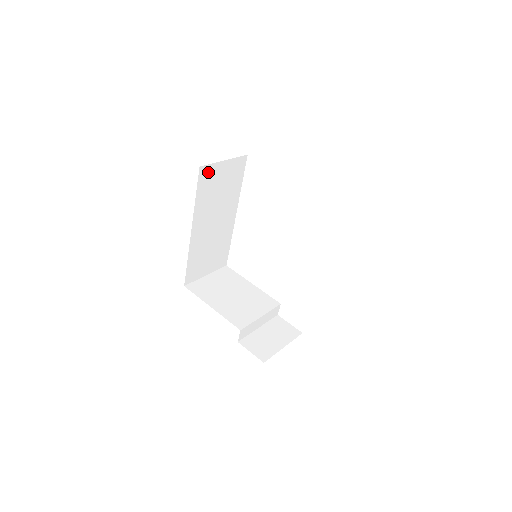
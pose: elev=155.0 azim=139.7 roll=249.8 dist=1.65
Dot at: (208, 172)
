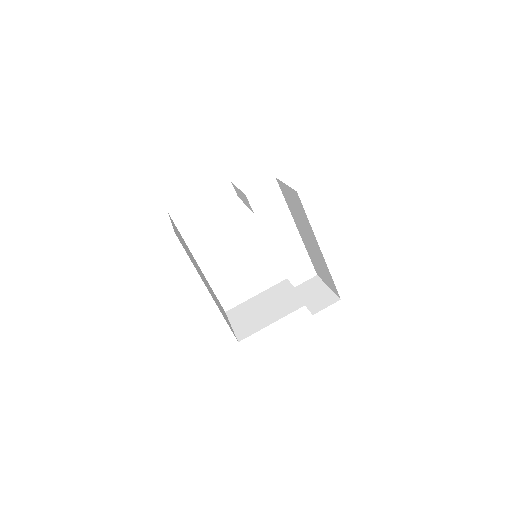
Dot at: occluded
